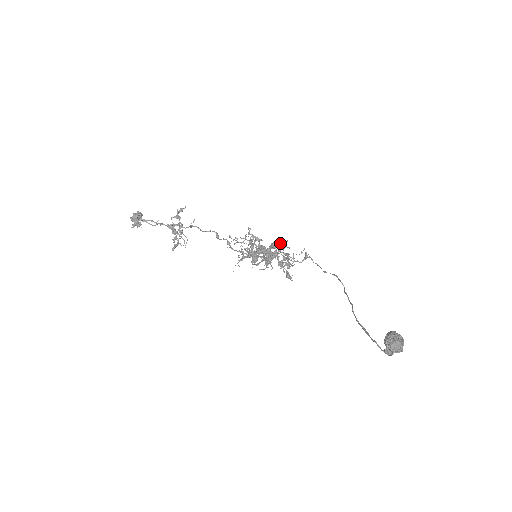
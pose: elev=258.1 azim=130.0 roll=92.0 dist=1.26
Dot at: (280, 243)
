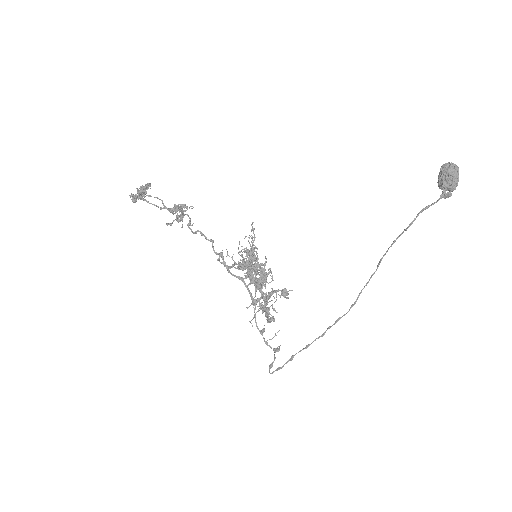
Dot at: (255, 313)
